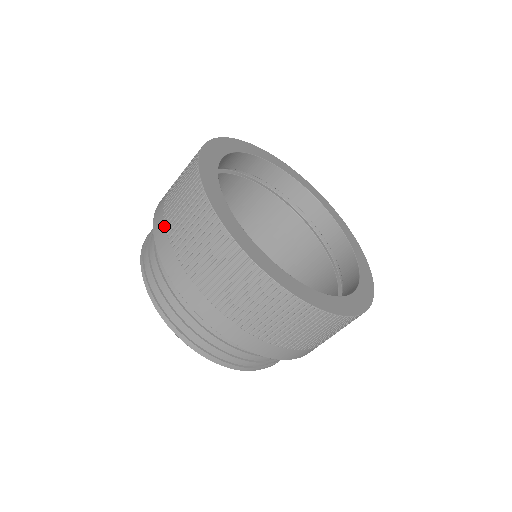
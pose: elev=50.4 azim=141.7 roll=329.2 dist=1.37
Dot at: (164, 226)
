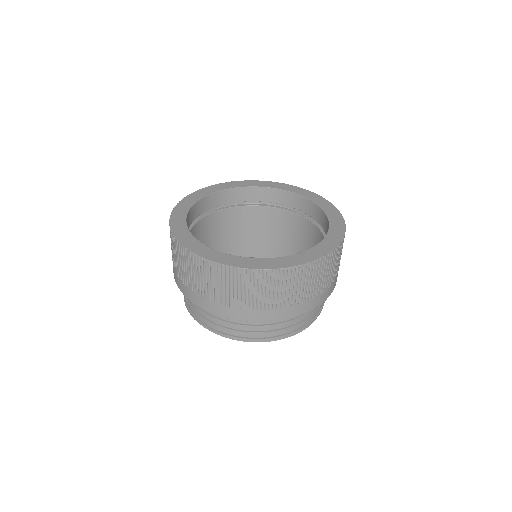
Dot at: (189, 289)
